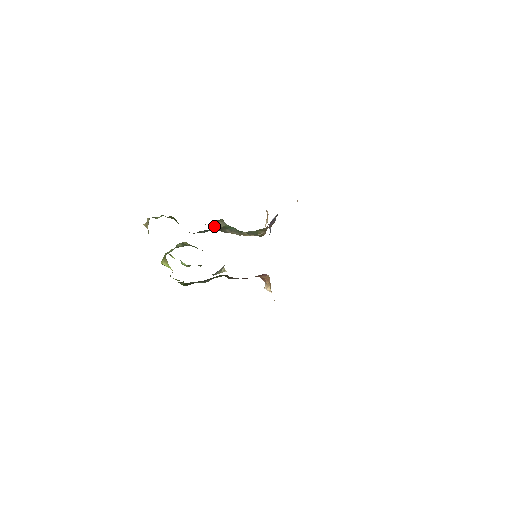
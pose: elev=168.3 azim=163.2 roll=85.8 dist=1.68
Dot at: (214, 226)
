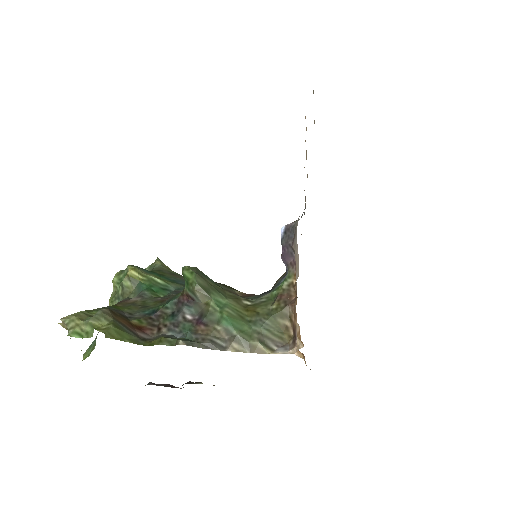
Dot at: (186, 293)
